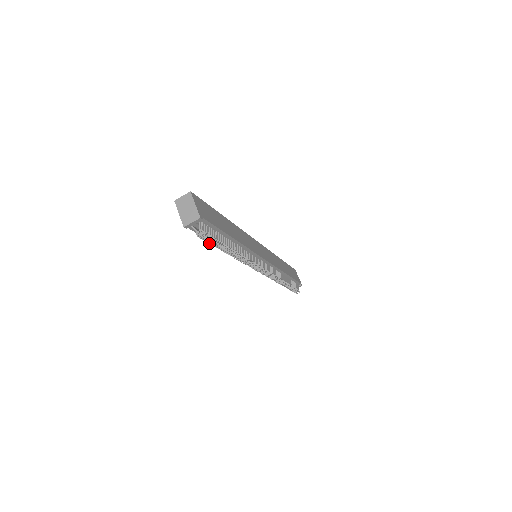
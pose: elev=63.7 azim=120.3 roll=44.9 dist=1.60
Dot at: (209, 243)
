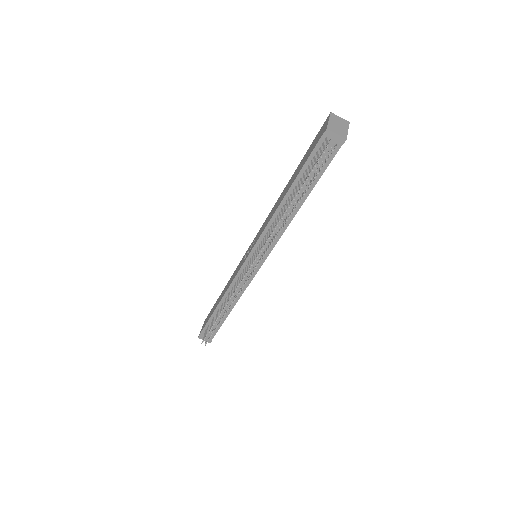
Dot at: (313, 169)
